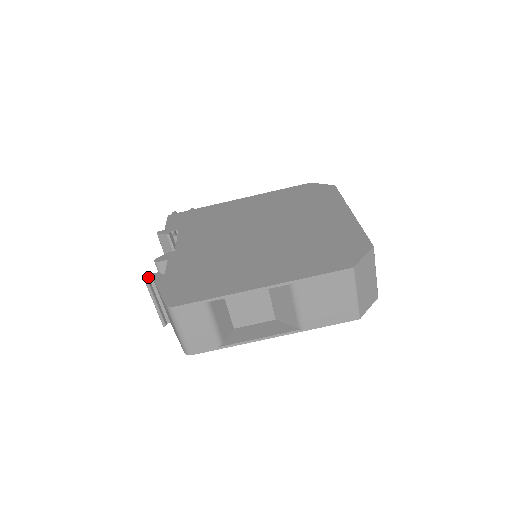
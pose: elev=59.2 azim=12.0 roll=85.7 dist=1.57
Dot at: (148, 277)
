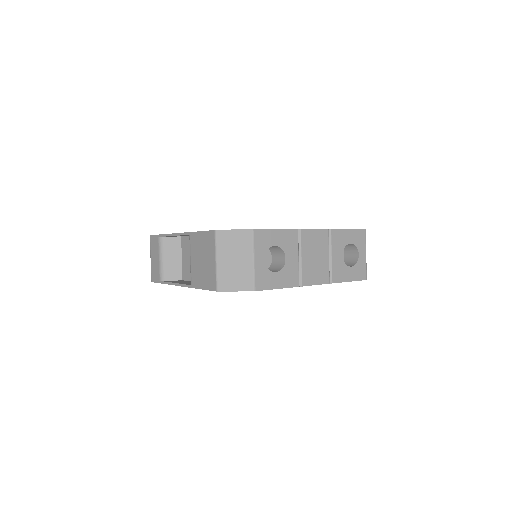
Dot at: occluded
